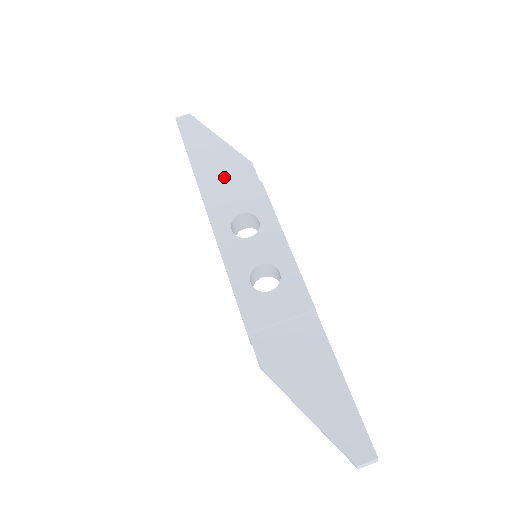
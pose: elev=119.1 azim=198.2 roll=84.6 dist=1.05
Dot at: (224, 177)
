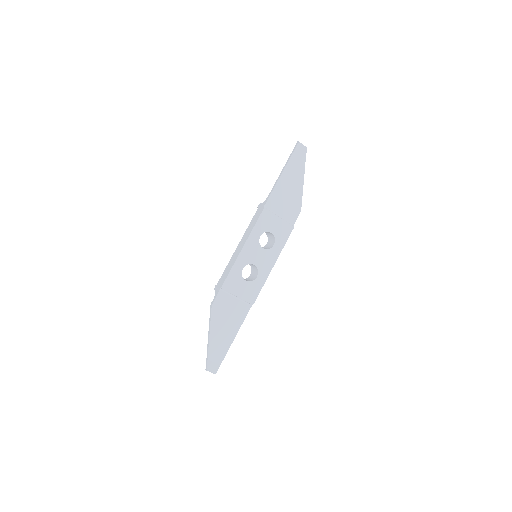
Dot at: (284, 204)
